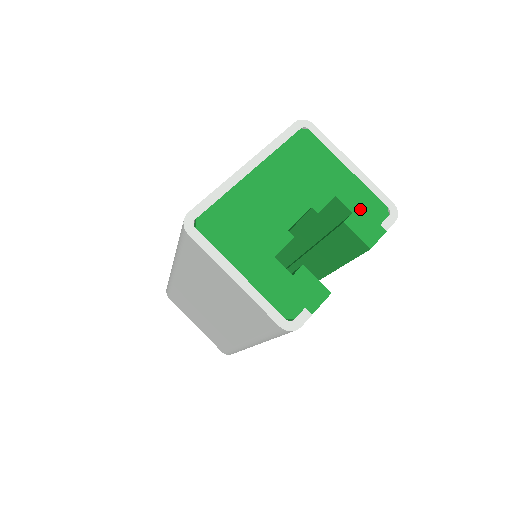
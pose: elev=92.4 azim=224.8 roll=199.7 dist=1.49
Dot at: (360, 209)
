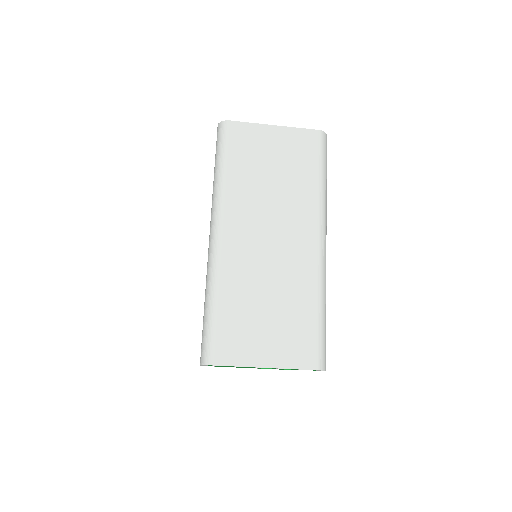
Dot at: (293, 369)
